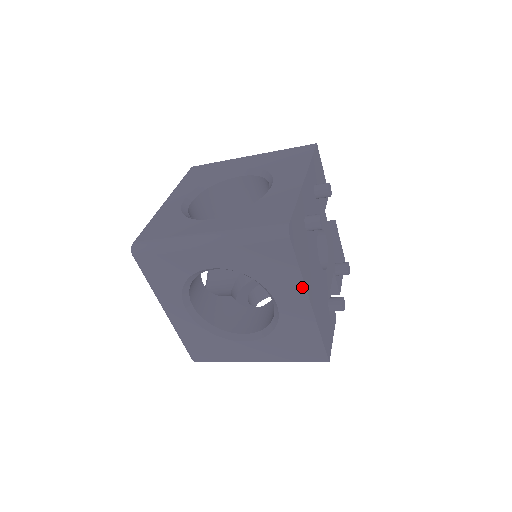
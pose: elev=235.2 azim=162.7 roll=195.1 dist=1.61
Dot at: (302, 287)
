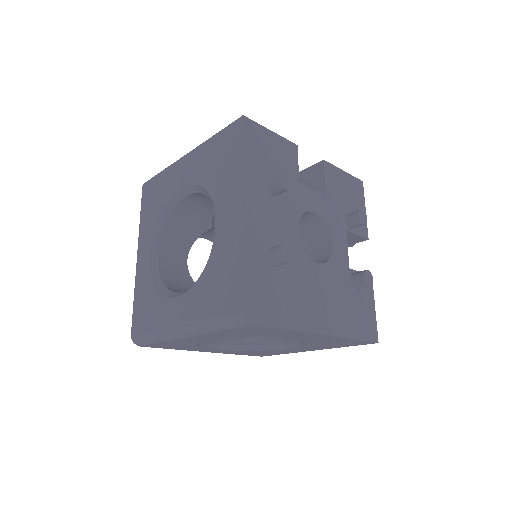
Dot at: (301, 333)
